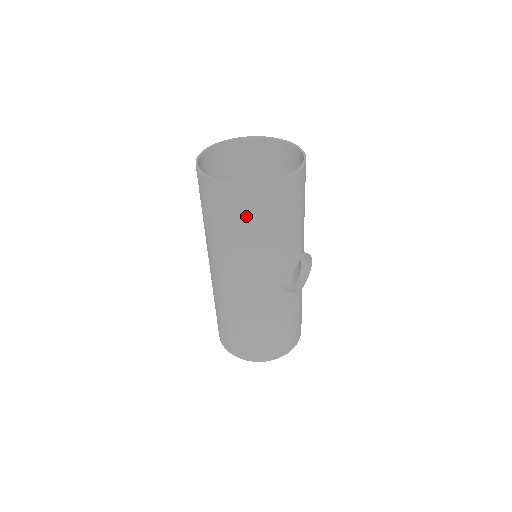
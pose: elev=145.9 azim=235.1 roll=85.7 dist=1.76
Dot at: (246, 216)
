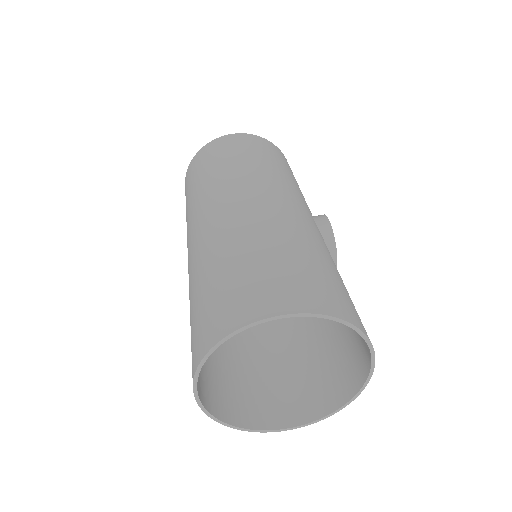
Dot at: (317, 376)
